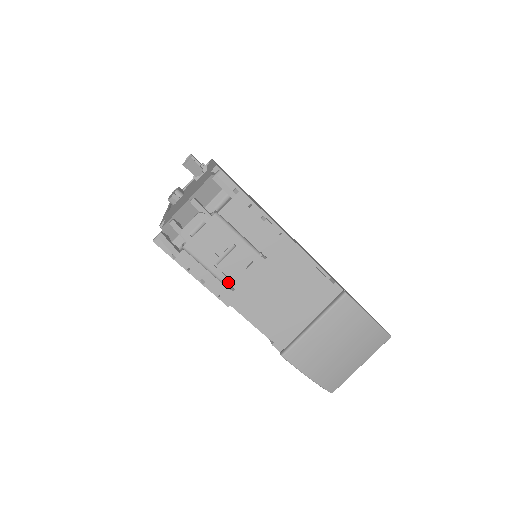
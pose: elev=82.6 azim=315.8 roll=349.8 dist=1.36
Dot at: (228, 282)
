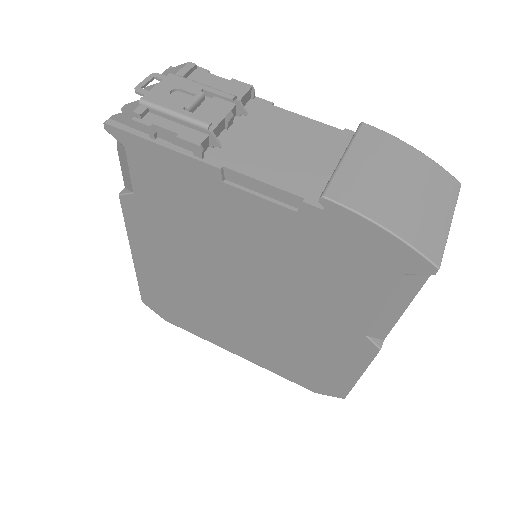
Dot at: (207, 121)
